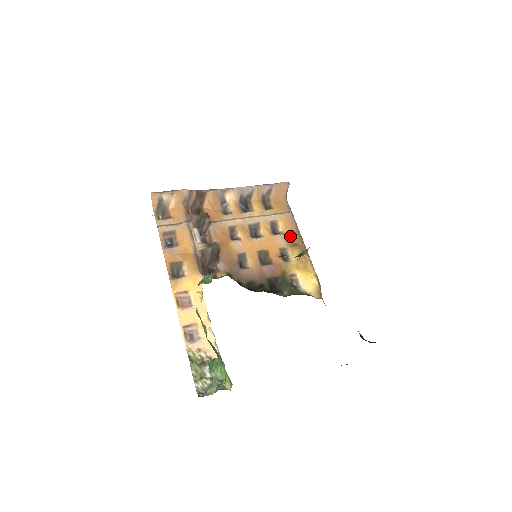
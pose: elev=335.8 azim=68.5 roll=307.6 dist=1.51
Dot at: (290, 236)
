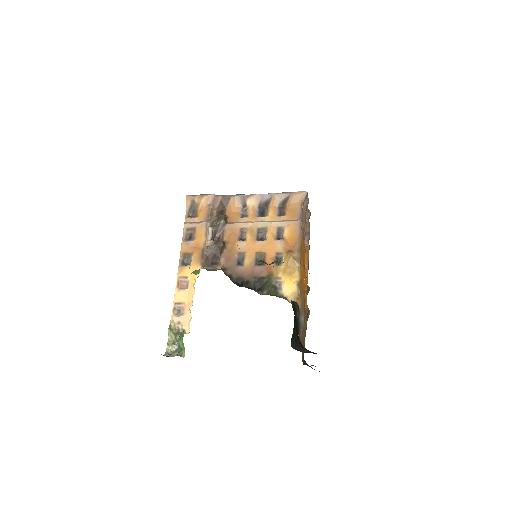
Dot at: (290, 242)
